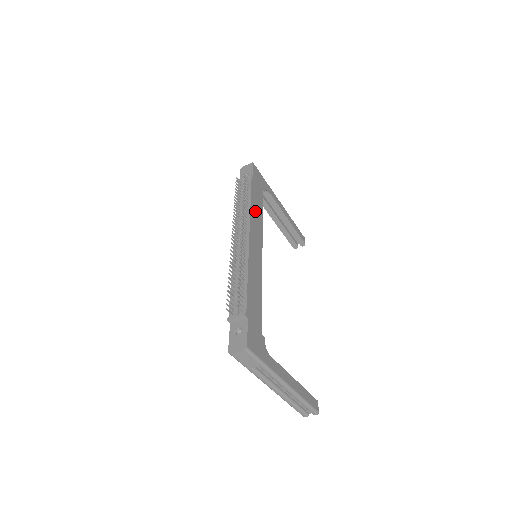
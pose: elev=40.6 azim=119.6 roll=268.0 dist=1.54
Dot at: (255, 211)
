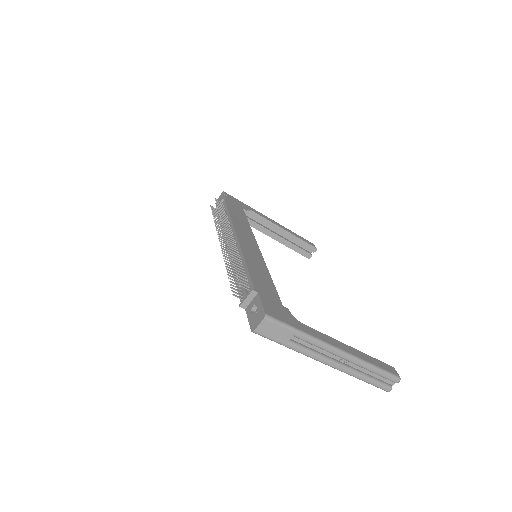
Dot at: (238, 221)
